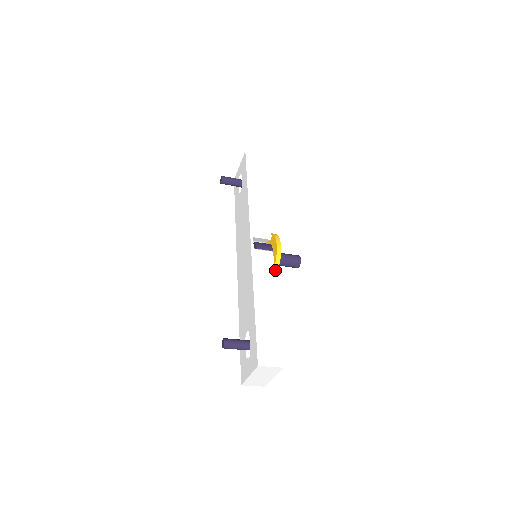
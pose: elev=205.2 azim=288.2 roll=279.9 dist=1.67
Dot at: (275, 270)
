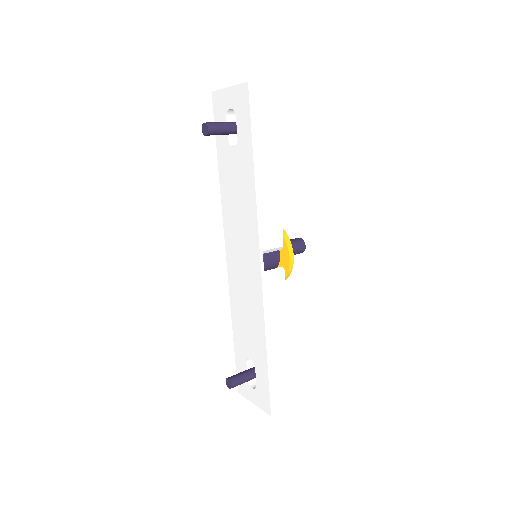
Dot at: occluded
